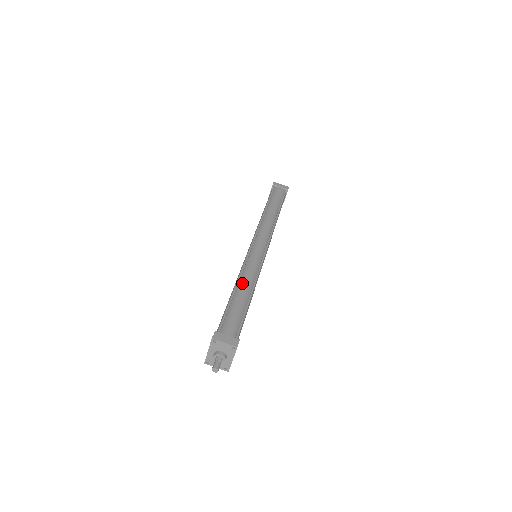
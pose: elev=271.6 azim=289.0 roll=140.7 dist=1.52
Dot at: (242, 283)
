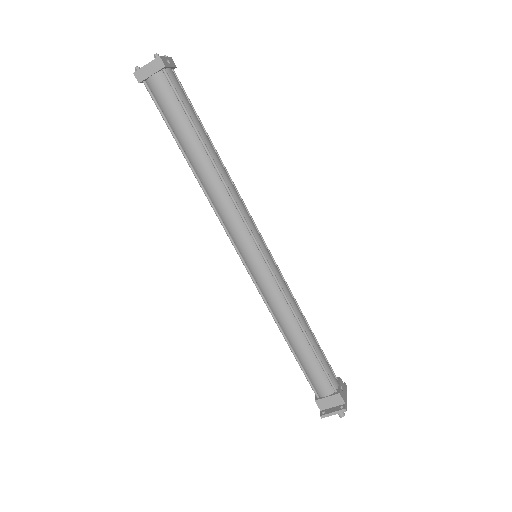
Dot at: (285, 328)
